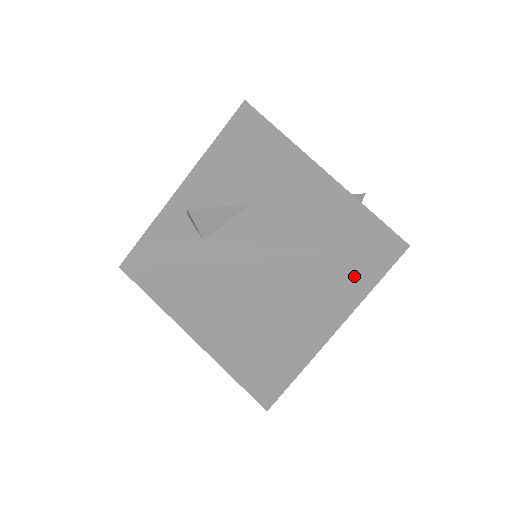
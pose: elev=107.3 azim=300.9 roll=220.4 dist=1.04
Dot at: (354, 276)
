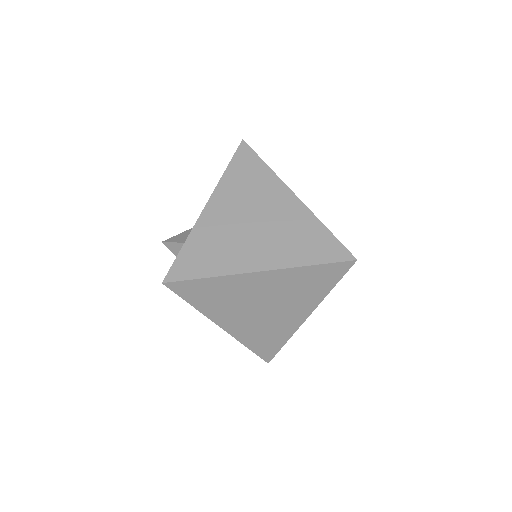
Dot at: (248, 169)
